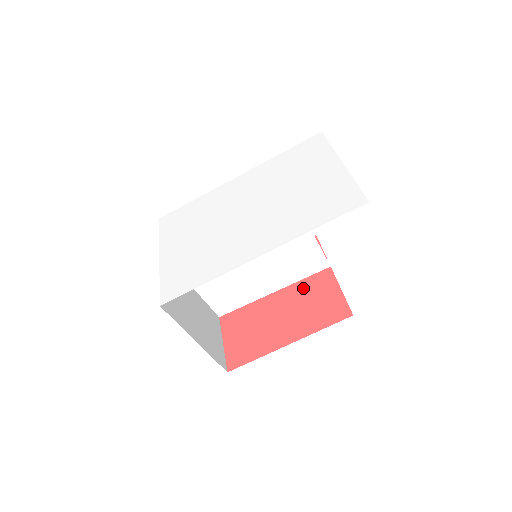
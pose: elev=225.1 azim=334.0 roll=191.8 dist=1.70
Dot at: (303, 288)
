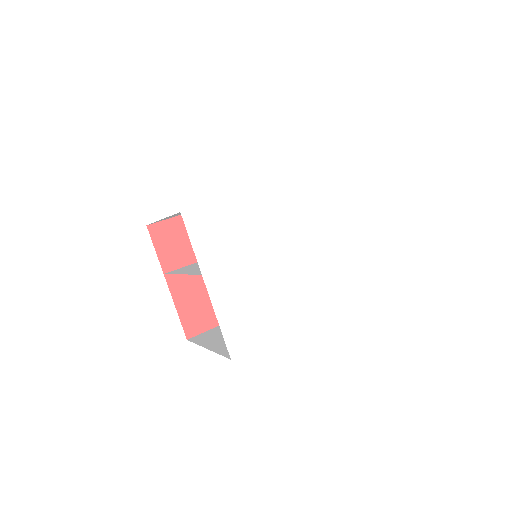
Dot at: occluded
